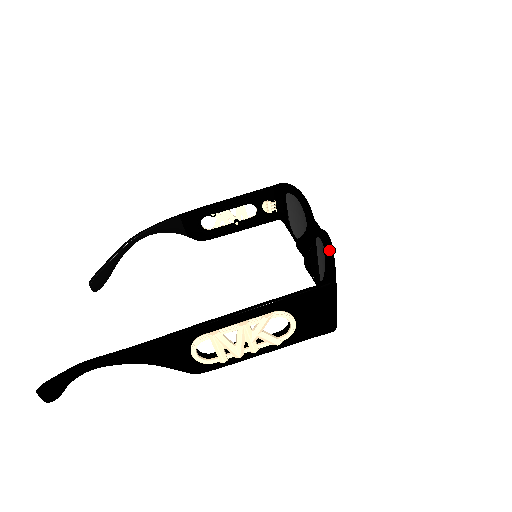
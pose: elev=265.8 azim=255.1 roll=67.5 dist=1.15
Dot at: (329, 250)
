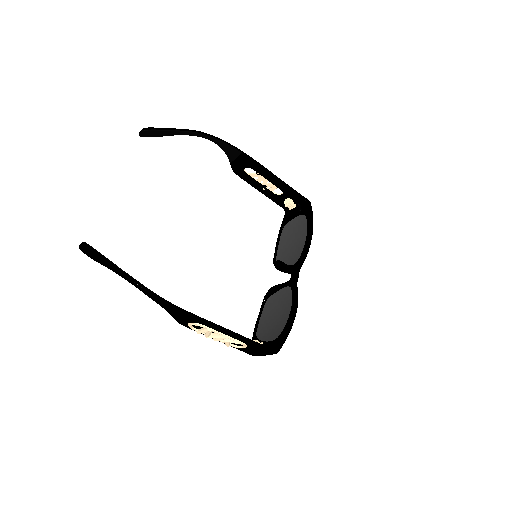
Dot at: (290, 328)
